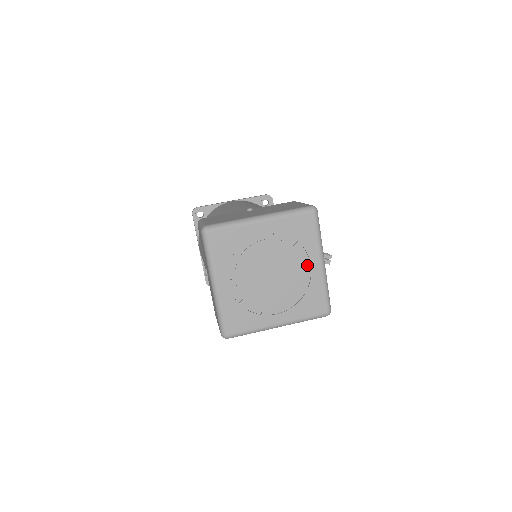
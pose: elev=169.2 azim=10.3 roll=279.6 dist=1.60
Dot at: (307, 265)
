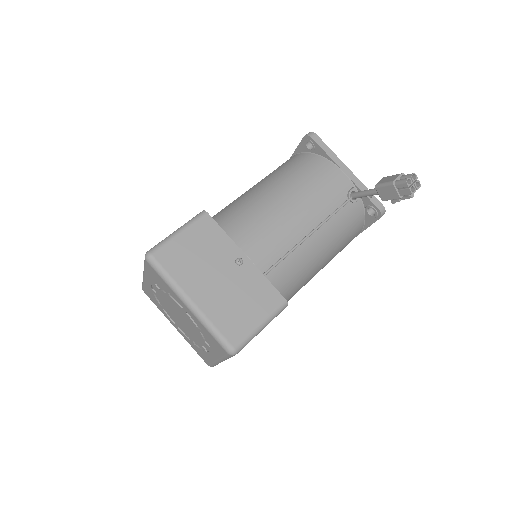
Dot at: (184, 309)
